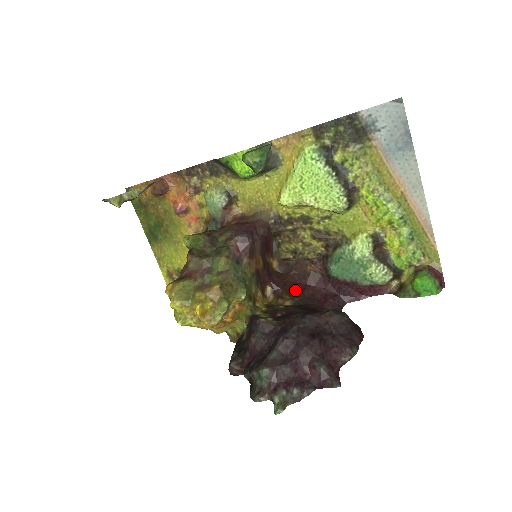
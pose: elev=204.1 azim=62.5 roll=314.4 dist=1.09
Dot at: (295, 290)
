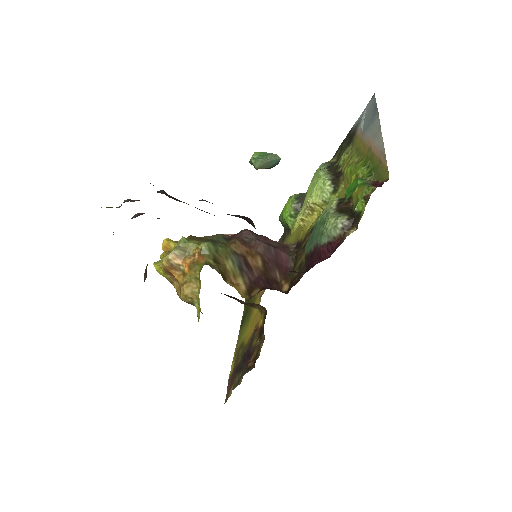
Dot at: occluded
